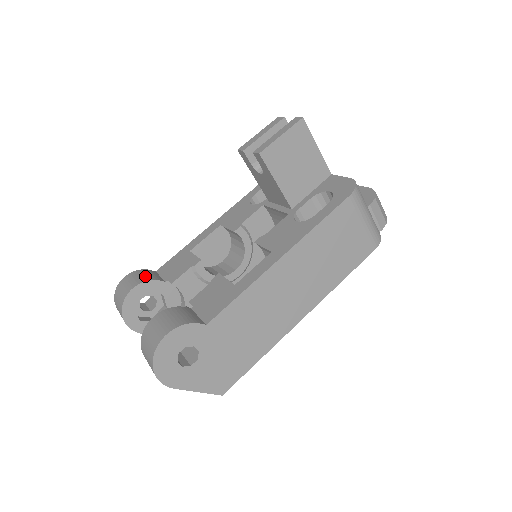
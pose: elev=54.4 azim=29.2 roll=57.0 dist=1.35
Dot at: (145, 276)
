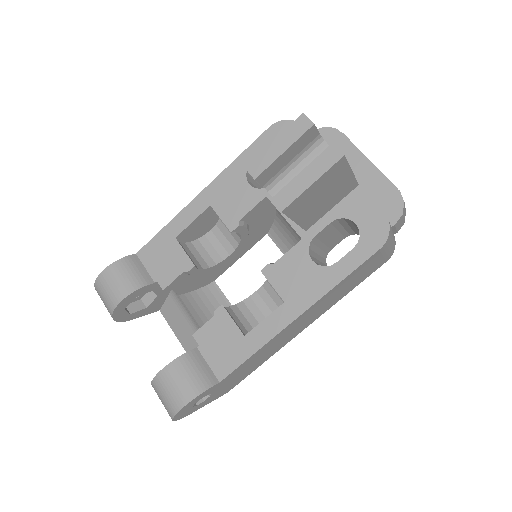
Dot at: (130, 278)
